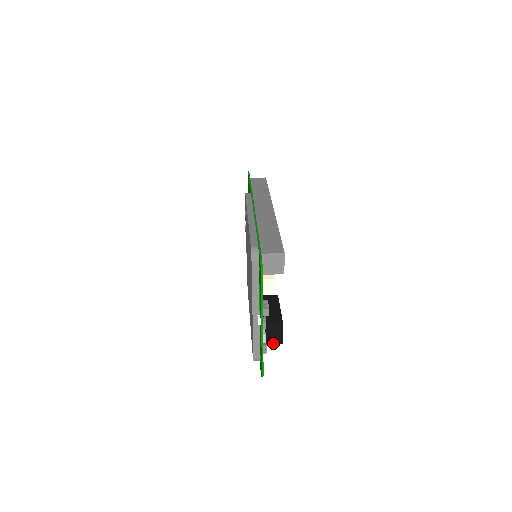
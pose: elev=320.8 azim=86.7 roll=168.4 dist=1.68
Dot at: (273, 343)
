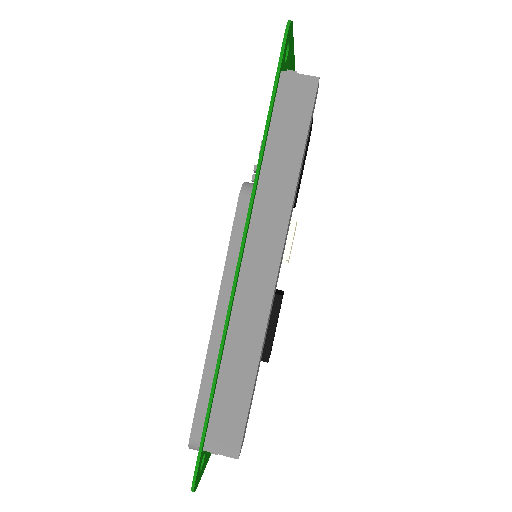
Dot at: occluded
